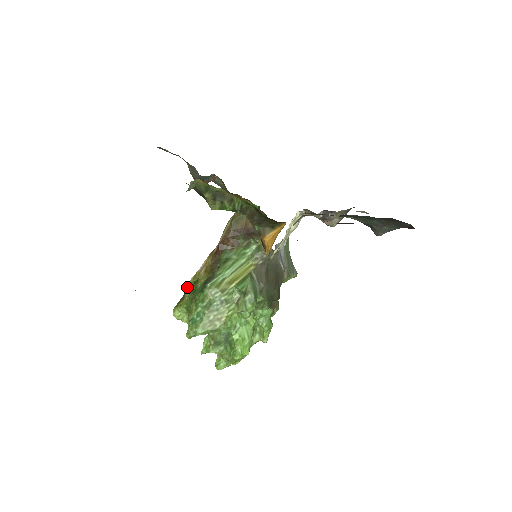
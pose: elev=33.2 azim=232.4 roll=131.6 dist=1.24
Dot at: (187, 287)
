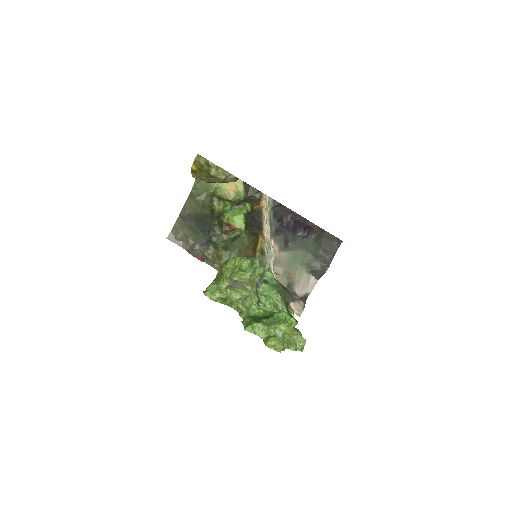
Dot at: occluded
